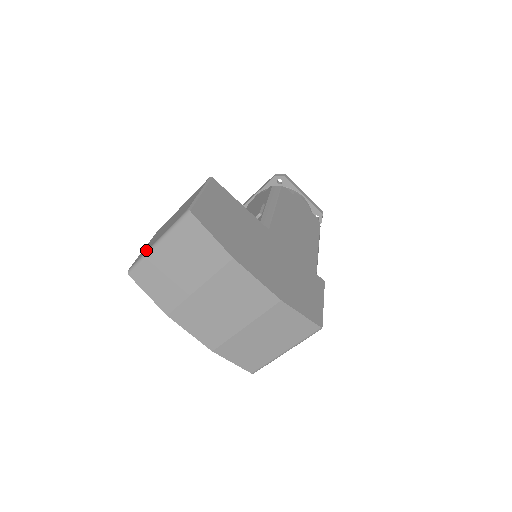
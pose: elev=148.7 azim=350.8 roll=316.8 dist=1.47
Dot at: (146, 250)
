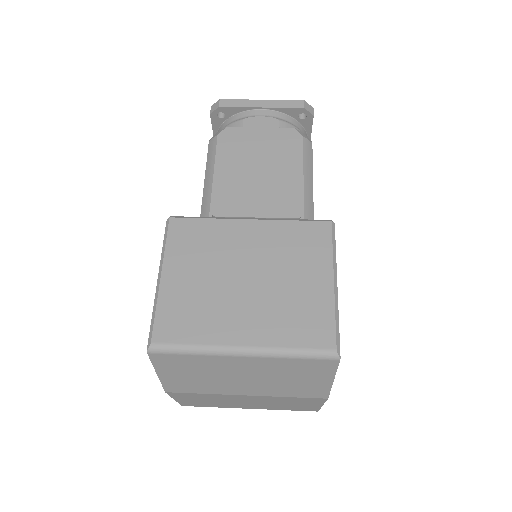
Dot at: (204, 334)
